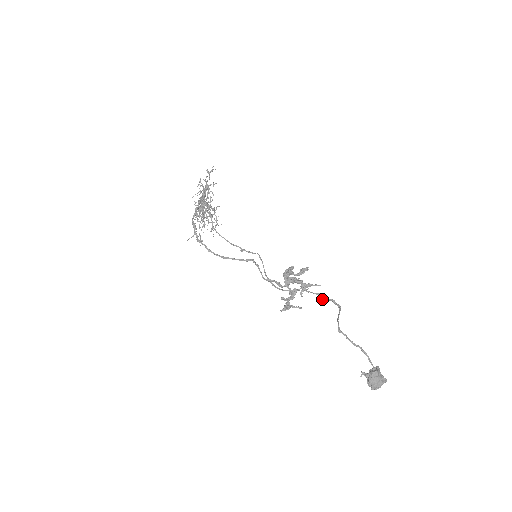
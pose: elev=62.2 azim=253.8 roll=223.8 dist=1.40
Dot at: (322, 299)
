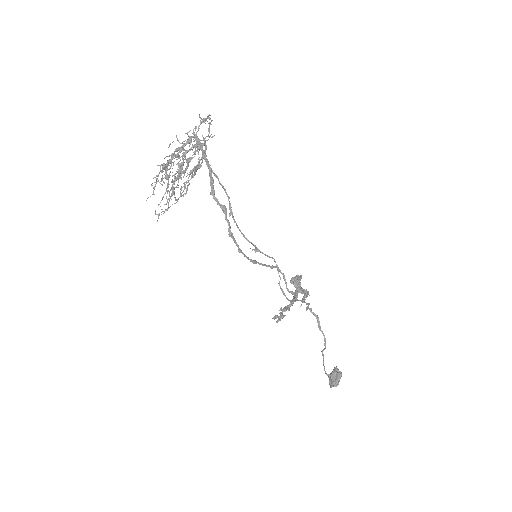
Dot at: (307, 308)
